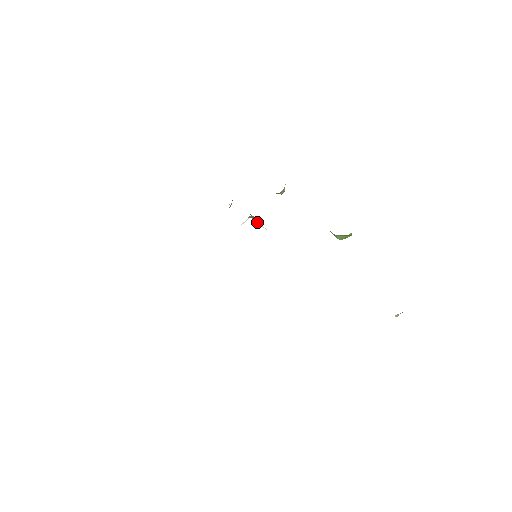
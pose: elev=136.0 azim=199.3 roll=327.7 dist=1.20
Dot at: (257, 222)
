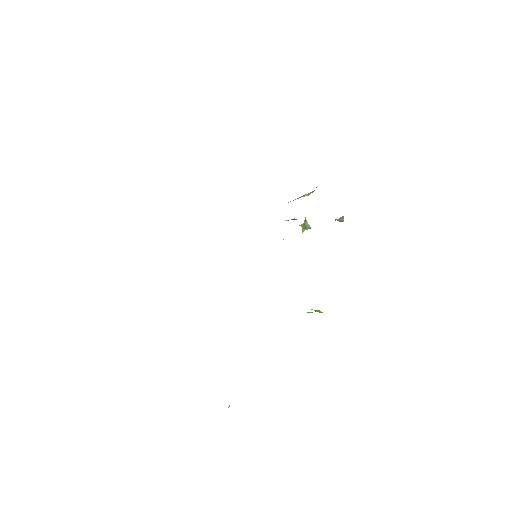
Dot at: (302, 228)
